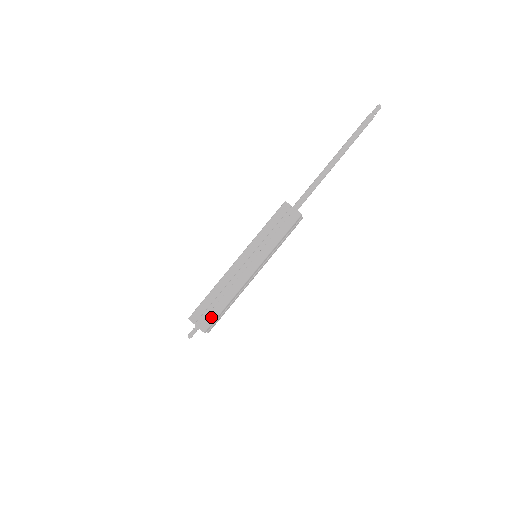
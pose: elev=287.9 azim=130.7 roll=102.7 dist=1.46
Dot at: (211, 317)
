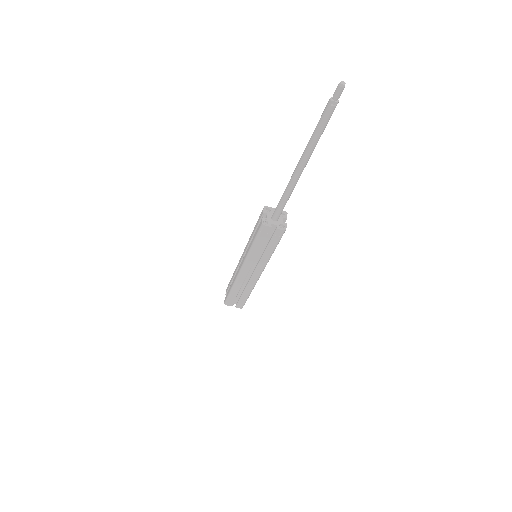
Dot at: (242, 302)
